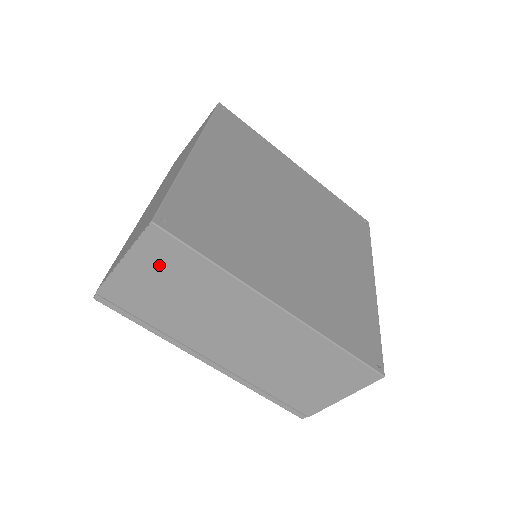
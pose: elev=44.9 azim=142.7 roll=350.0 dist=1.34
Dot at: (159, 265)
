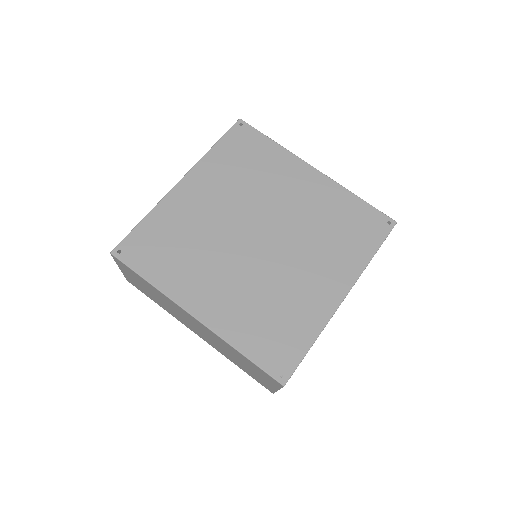
Dot at: (132, 275)
